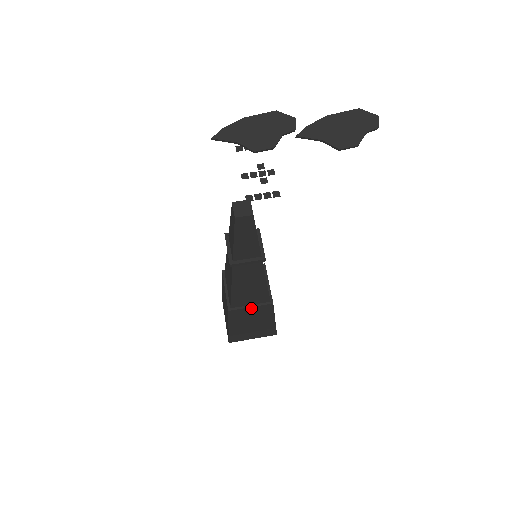
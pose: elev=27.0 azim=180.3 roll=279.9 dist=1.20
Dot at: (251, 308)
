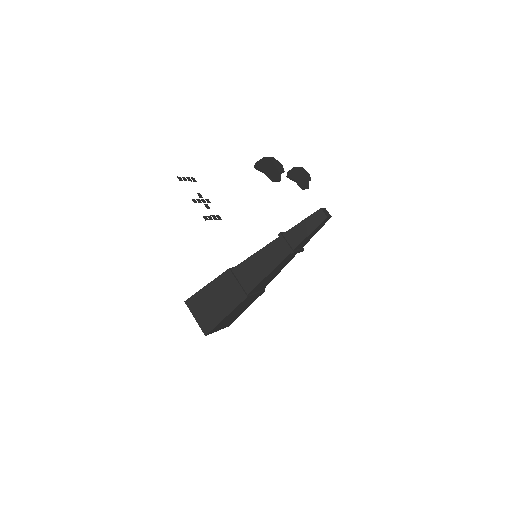
Dot at: (255, 295)
